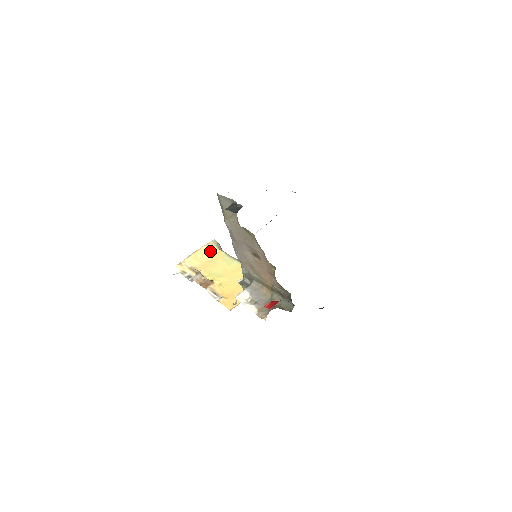
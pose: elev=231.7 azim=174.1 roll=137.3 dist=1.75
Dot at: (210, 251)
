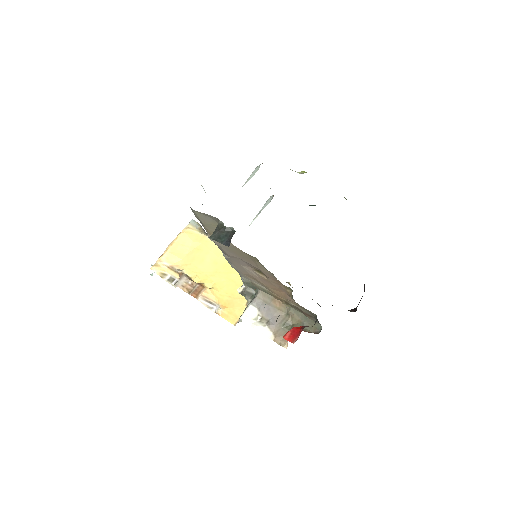
Dot at: (190, 239)
